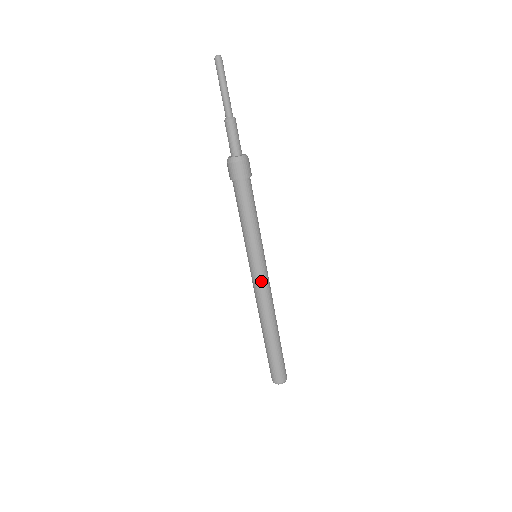
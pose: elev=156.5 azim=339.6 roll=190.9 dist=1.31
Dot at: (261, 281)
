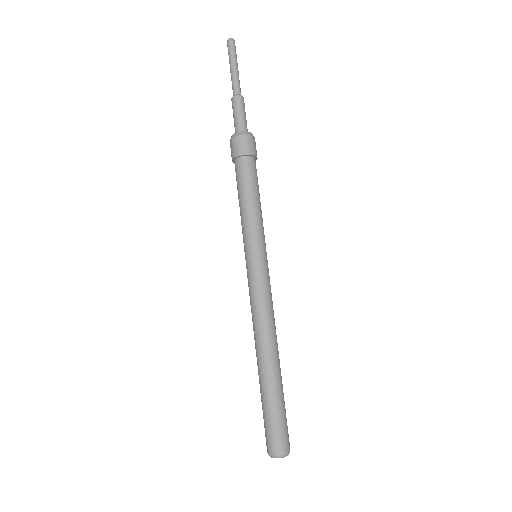
Dot at: (260, 286)
